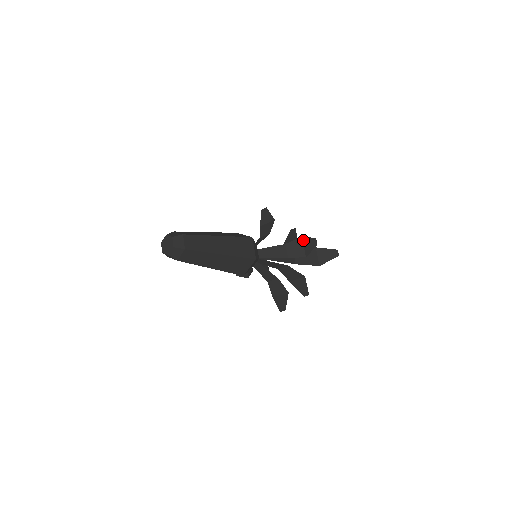
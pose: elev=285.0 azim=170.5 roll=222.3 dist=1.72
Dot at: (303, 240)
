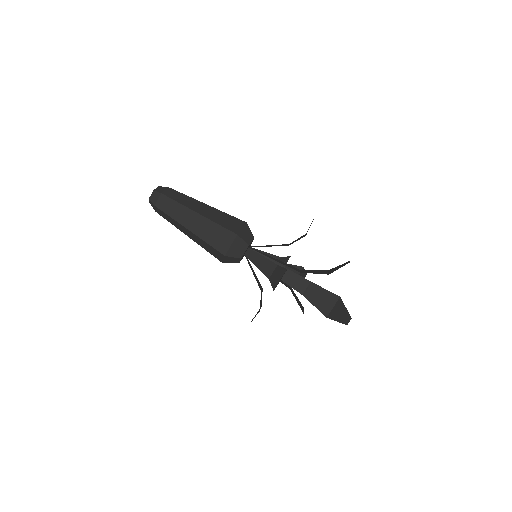
Dot at: (284, 273)
